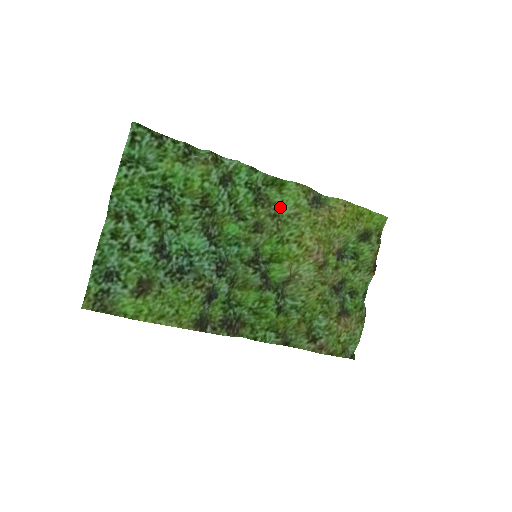
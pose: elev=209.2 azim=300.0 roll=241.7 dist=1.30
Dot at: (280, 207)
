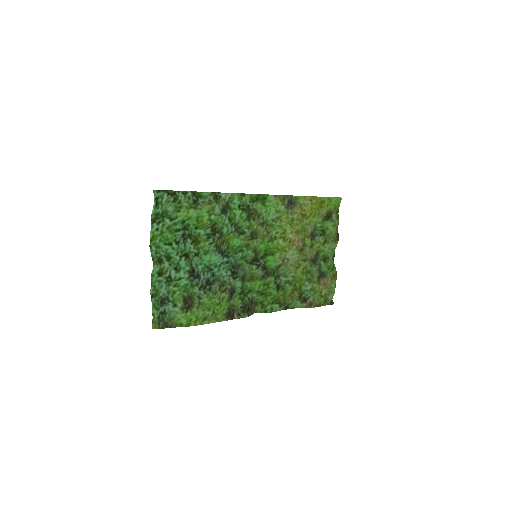
Dot at: (266, 215)
